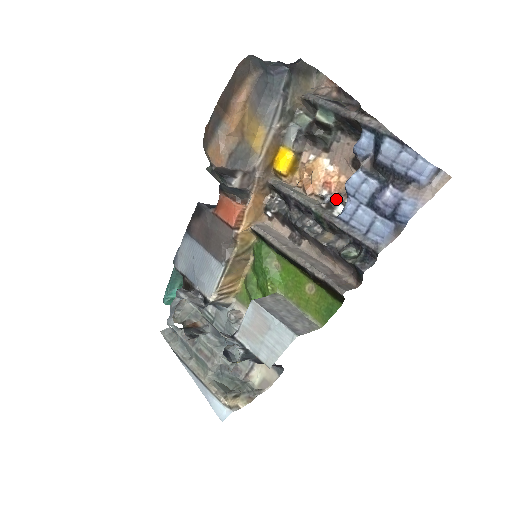
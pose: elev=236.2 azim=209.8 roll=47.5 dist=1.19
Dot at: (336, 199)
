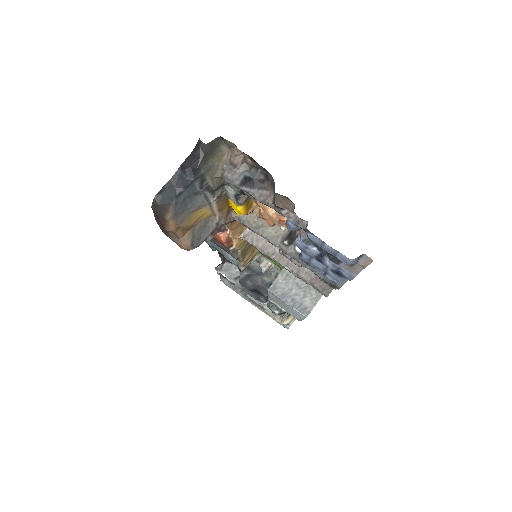
Dot at: (294, 238)
